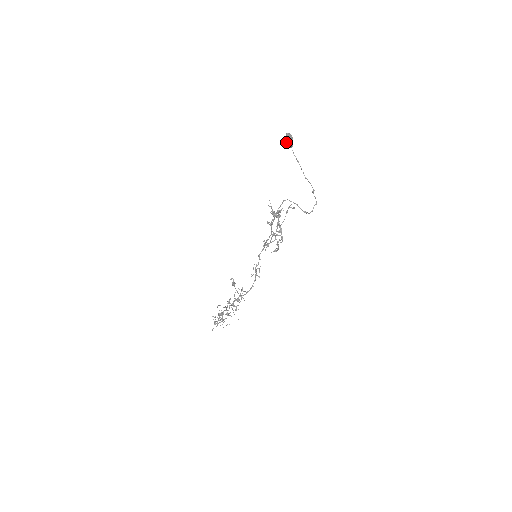
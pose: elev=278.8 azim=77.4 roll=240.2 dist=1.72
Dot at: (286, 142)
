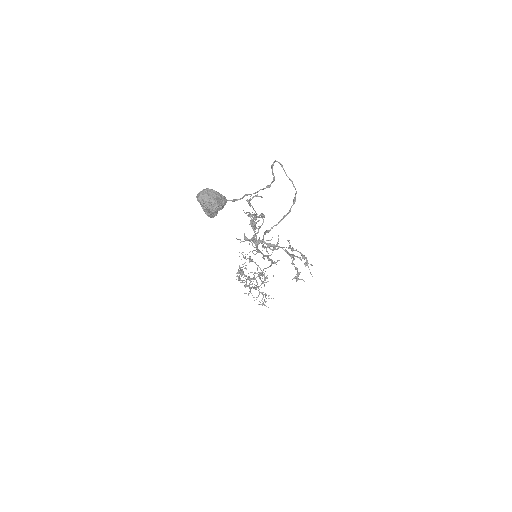
Dot at: (216, 211)
